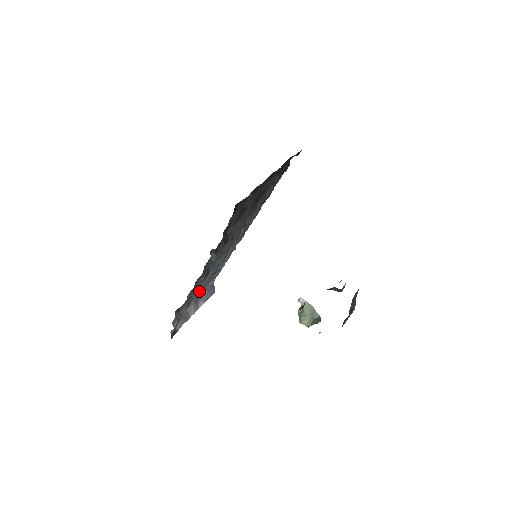
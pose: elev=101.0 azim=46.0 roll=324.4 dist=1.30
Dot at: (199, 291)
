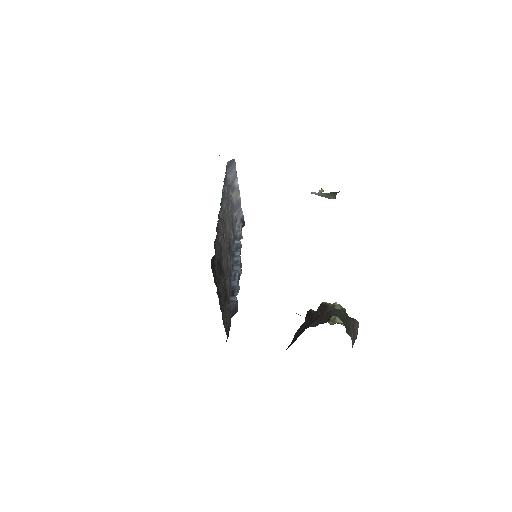
Dot at: (230, 204)
